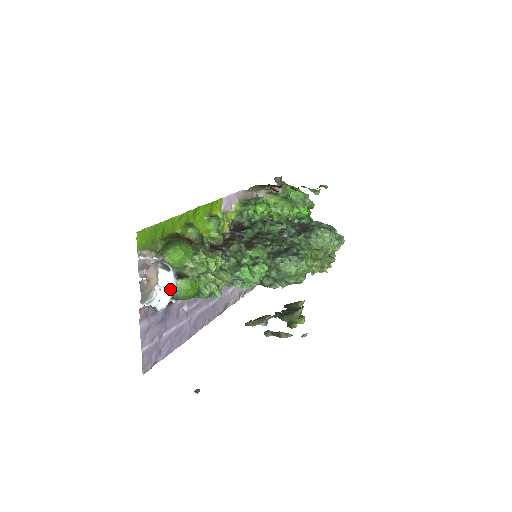
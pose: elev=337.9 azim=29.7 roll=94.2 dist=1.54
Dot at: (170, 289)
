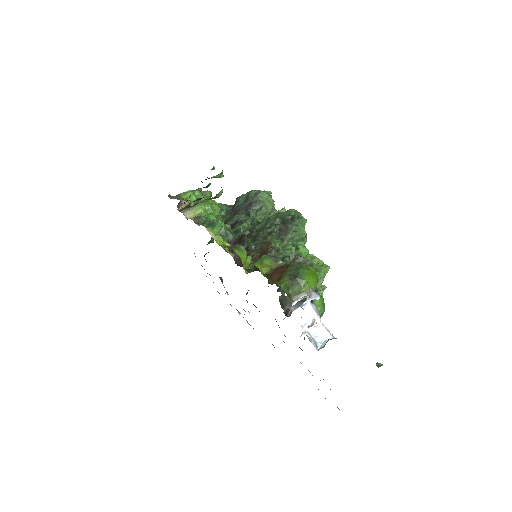
Dot at: (315, 316)
